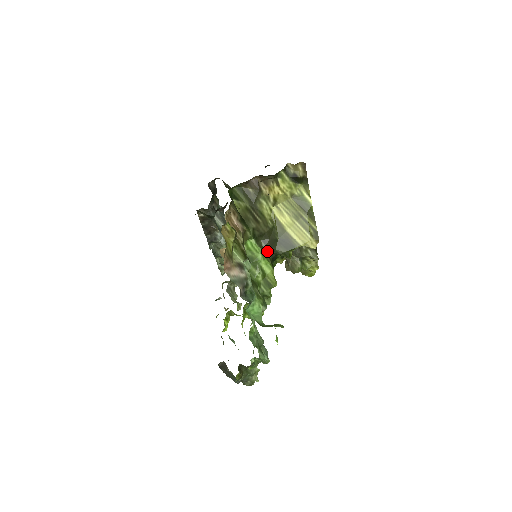
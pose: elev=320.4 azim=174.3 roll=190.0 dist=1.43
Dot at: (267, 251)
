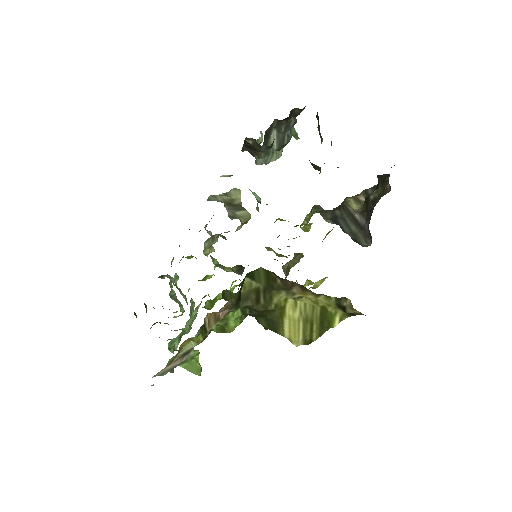
Dot at: (247, 314)
